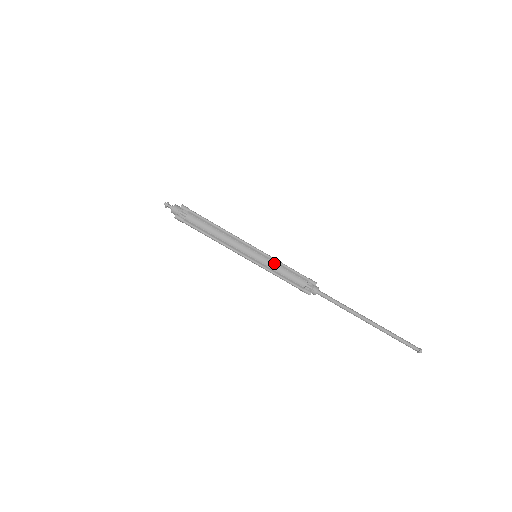
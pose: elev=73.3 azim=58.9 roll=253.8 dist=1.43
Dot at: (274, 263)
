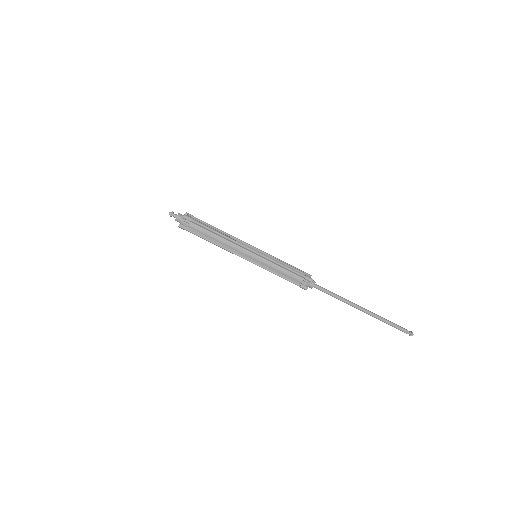
Dot at: (272, 263)
